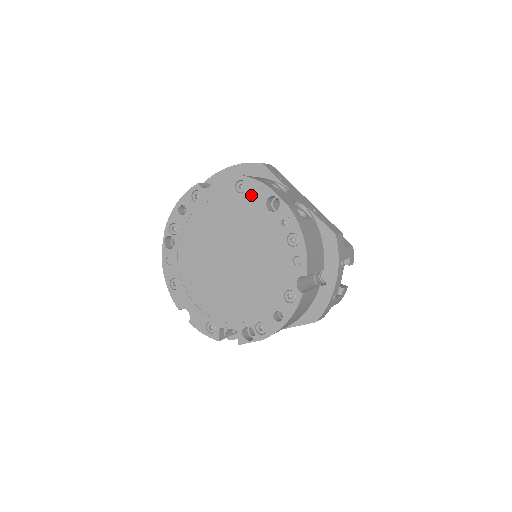
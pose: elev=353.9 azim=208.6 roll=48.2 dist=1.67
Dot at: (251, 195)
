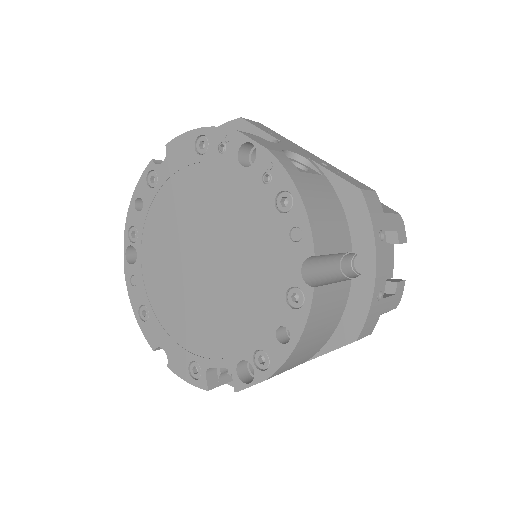
Dot at: (216, 152)
